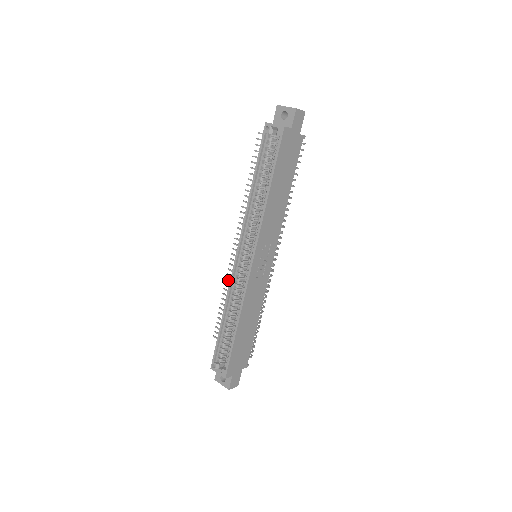
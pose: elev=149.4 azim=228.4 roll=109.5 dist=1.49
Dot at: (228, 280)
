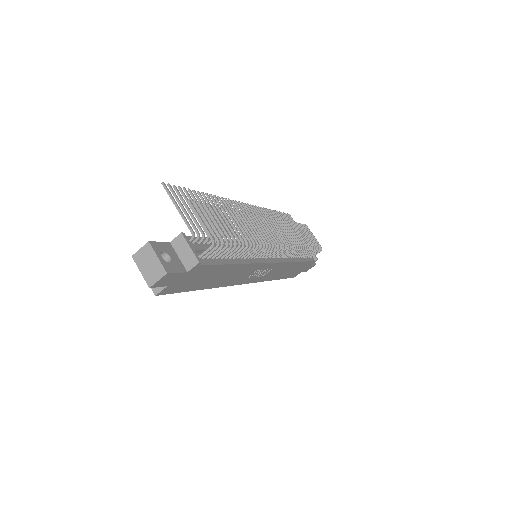
Dot at: (265, 212)
